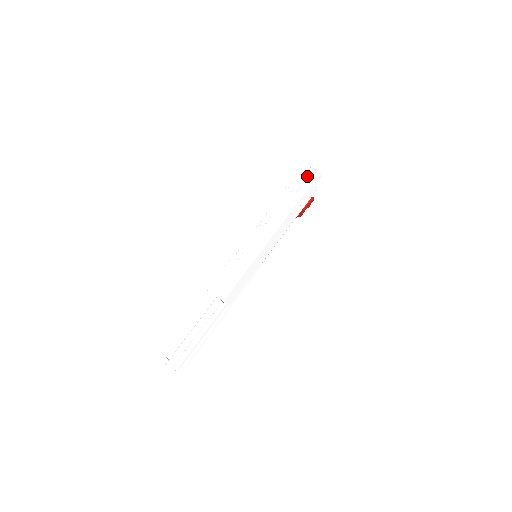
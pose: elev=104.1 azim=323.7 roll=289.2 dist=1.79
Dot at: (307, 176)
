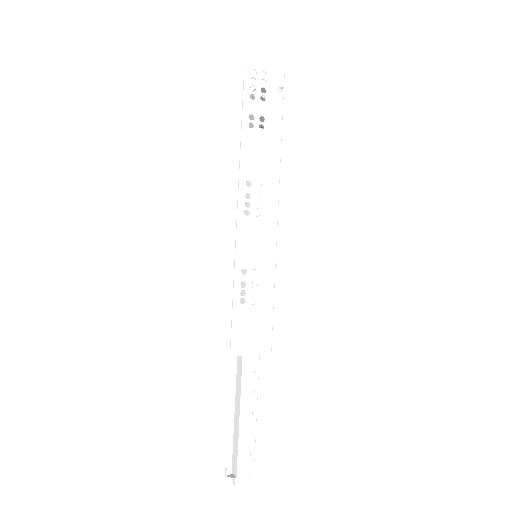
Dot at: (269, 91)
